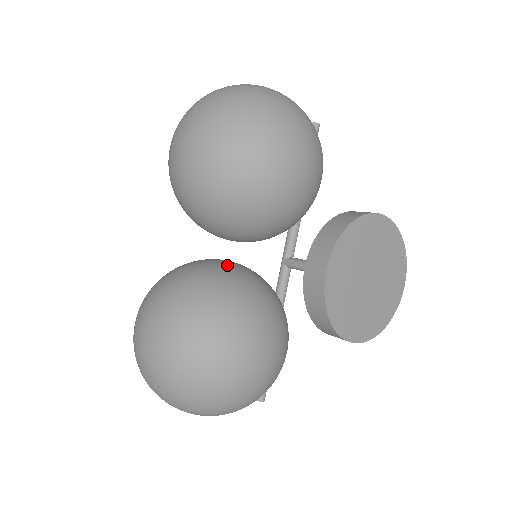
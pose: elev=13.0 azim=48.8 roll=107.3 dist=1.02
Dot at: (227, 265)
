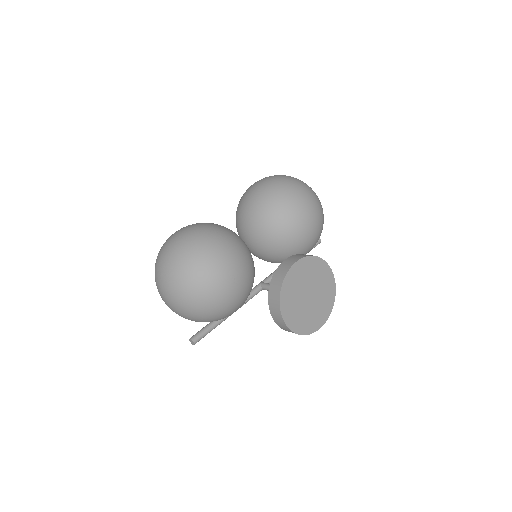
Dot at: occluded
